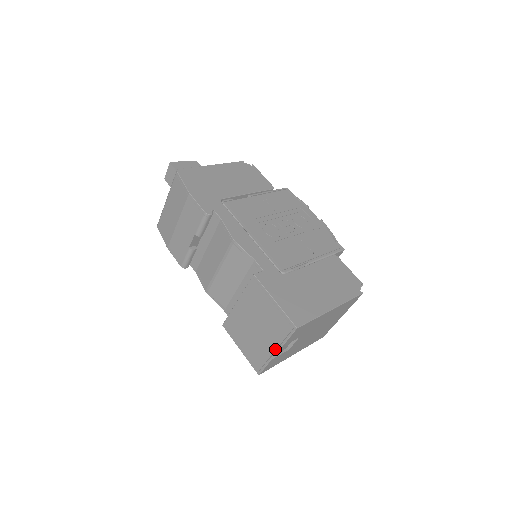
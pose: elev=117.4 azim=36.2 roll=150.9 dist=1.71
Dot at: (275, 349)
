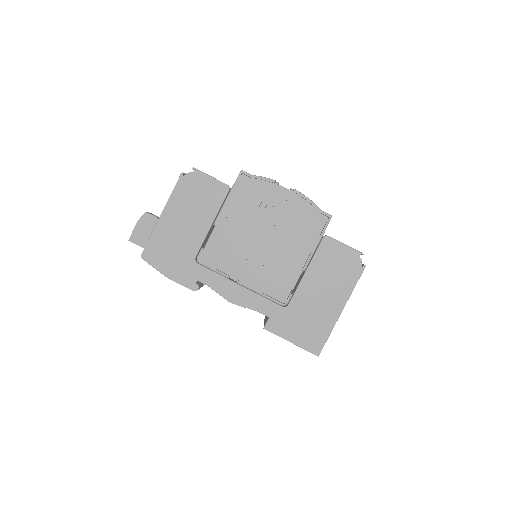
Dot at: occluded
